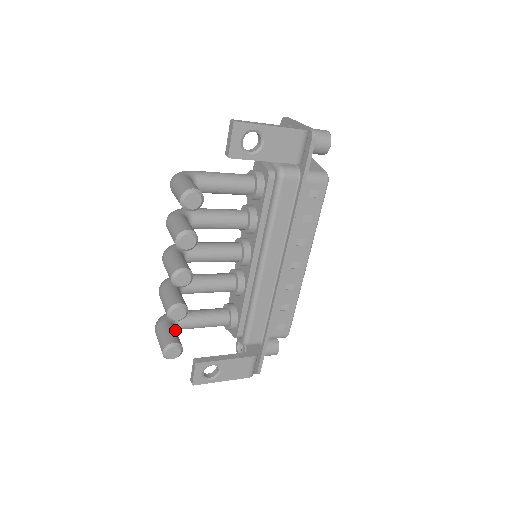
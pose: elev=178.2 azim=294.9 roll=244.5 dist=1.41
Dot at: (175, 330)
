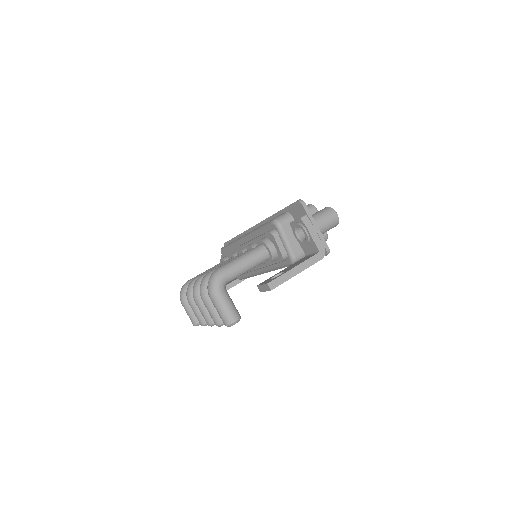
Dot at: occluded
